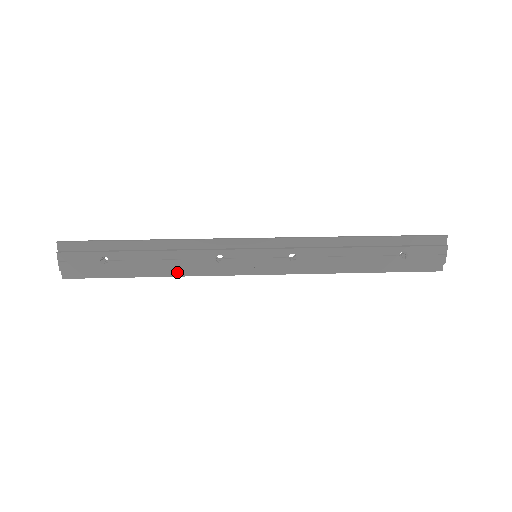
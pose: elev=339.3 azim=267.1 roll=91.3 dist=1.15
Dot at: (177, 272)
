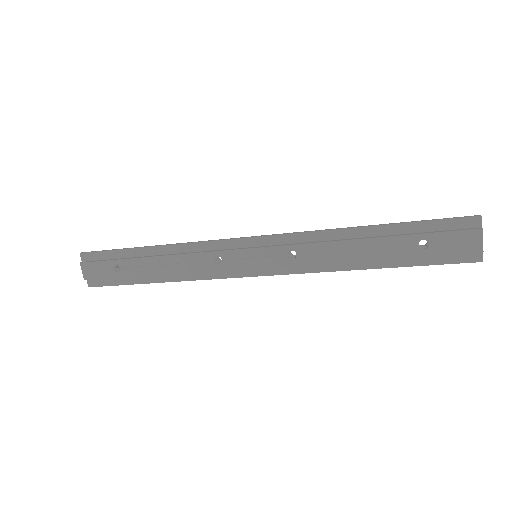
Dot at: (182, 277)
